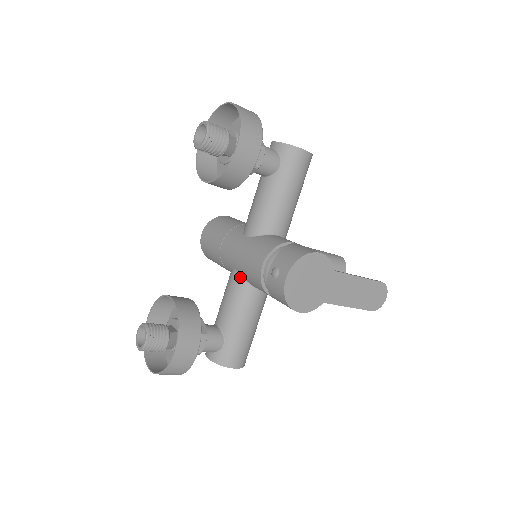
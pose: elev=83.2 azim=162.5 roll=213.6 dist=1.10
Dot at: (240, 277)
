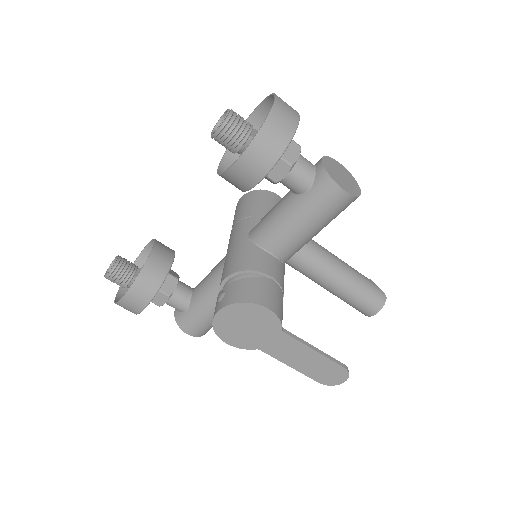
Dot at: occluded
